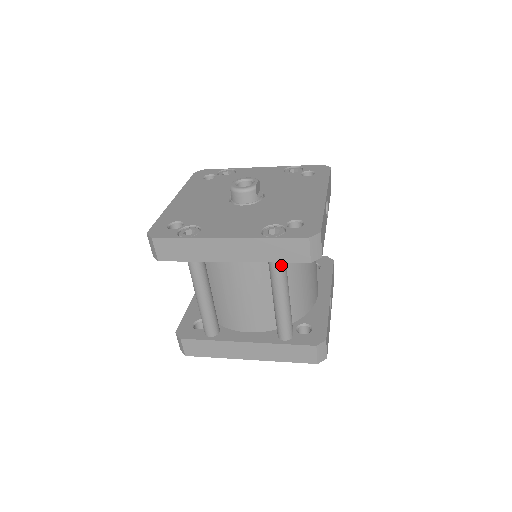
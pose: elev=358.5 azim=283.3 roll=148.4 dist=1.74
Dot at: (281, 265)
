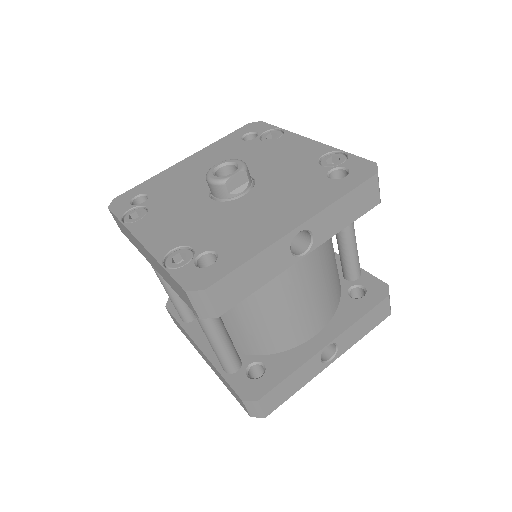
Dot at: occluded
